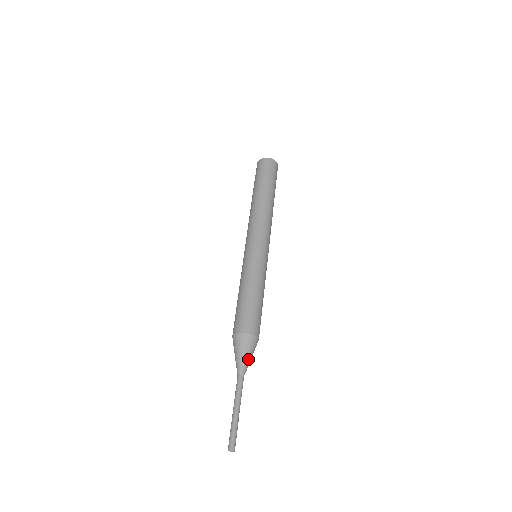
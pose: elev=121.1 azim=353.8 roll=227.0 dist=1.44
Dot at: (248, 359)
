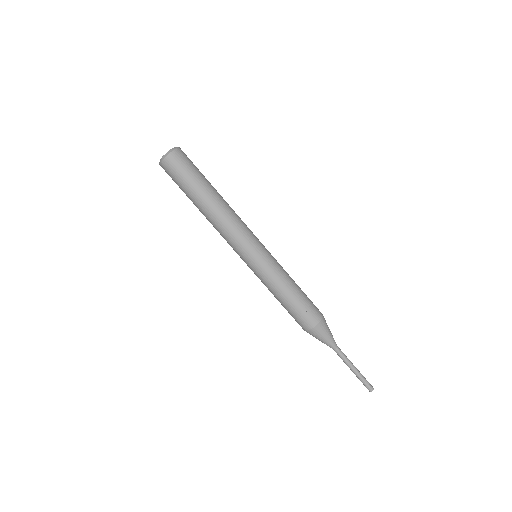
Dot at: (331, 333)
